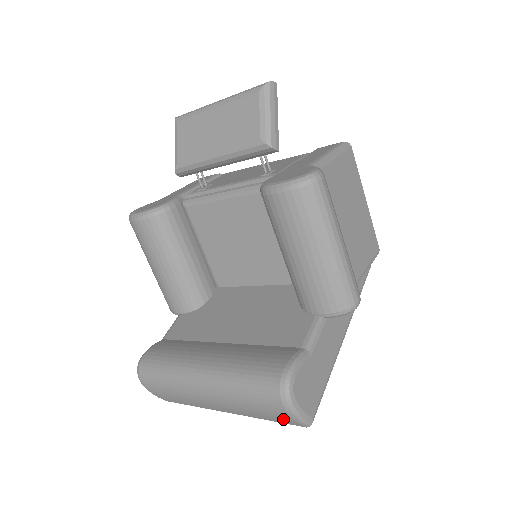
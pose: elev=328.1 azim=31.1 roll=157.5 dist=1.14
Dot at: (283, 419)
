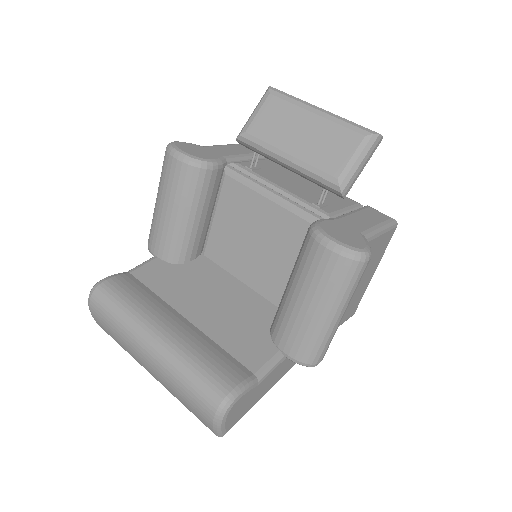
Dot at: (203, 420)
